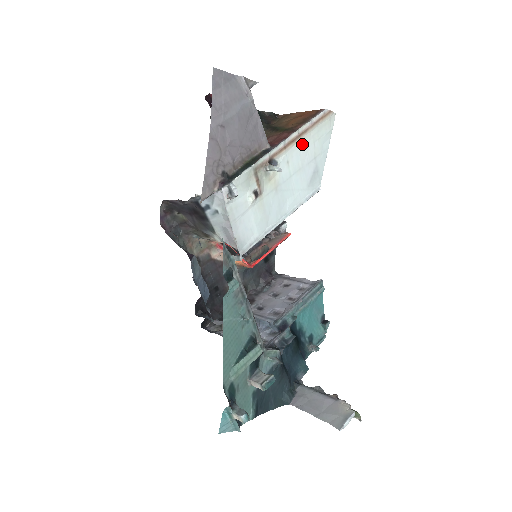
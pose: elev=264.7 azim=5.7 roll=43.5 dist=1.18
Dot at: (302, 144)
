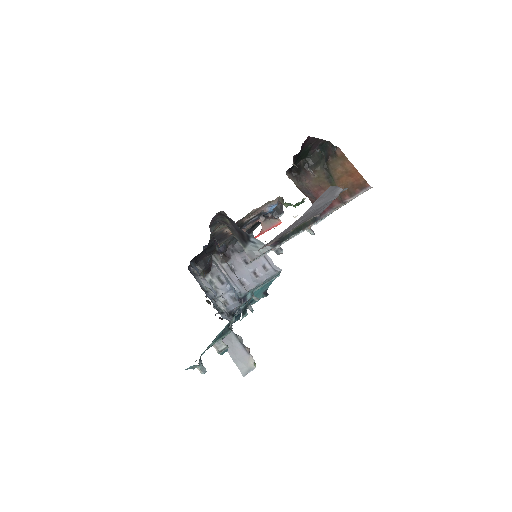
Dot at: occluded
